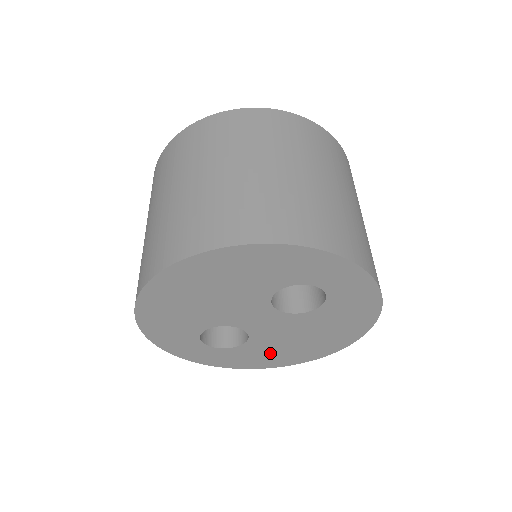
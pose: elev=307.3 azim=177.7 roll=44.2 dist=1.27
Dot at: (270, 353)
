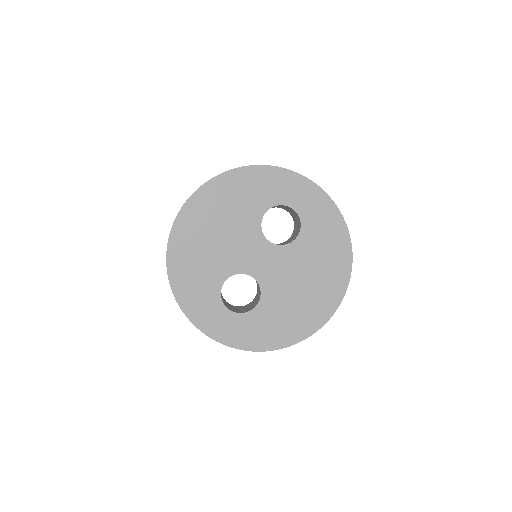
Dot at: (286, 314)
